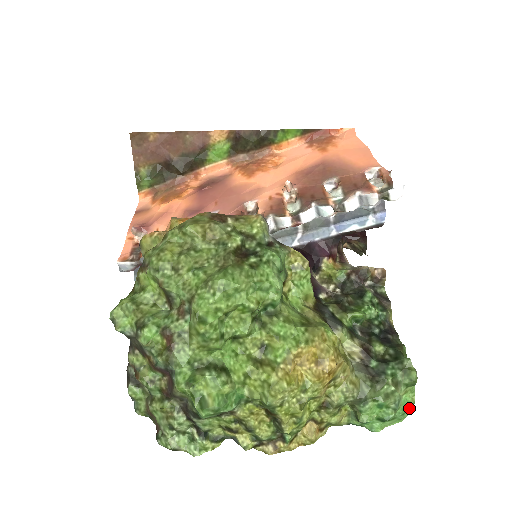
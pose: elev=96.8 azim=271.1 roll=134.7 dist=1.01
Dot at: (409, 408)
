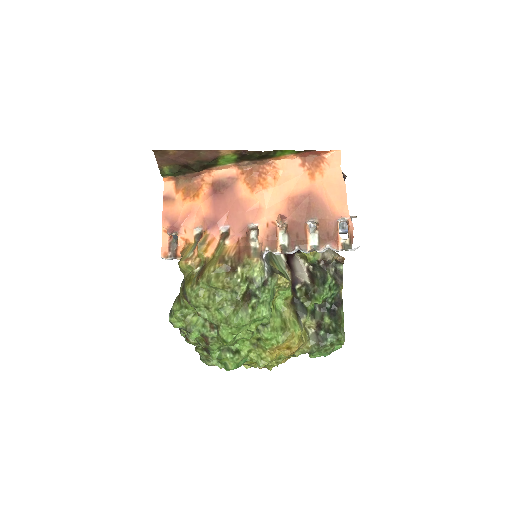
Dot at: (339, 348)
